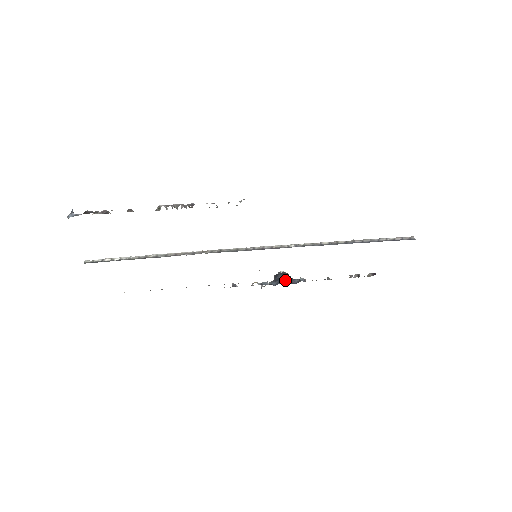
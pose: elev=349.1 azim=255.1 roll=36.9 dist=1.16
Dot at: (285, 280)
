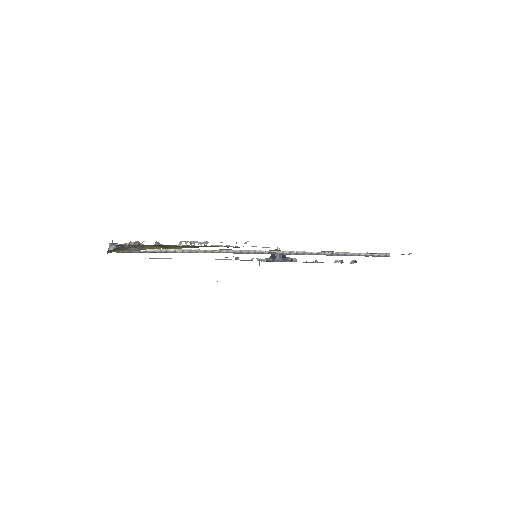
Dot at: (280, 259)
